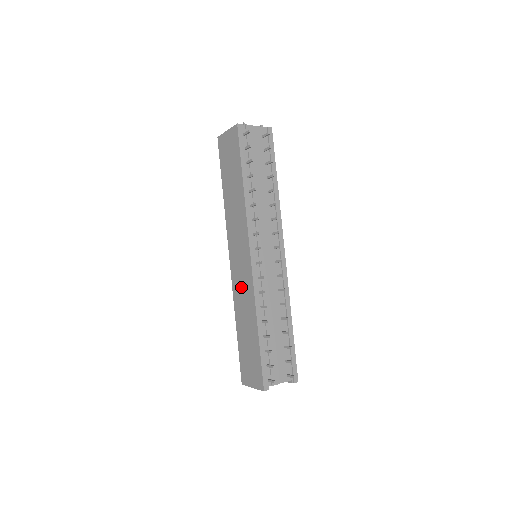
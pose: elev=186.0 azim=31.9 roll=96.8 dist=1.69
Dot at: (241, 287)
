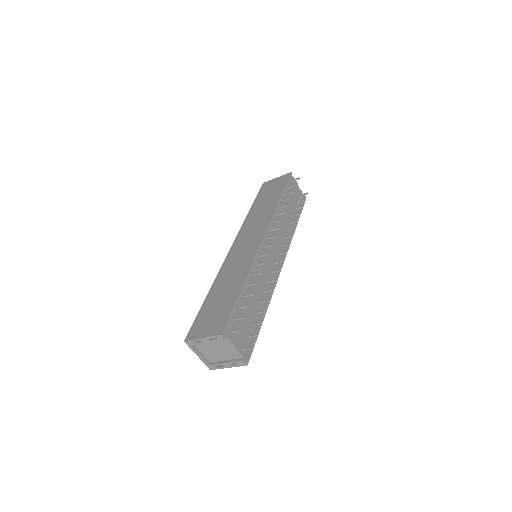
Dot at: (237, 260)
